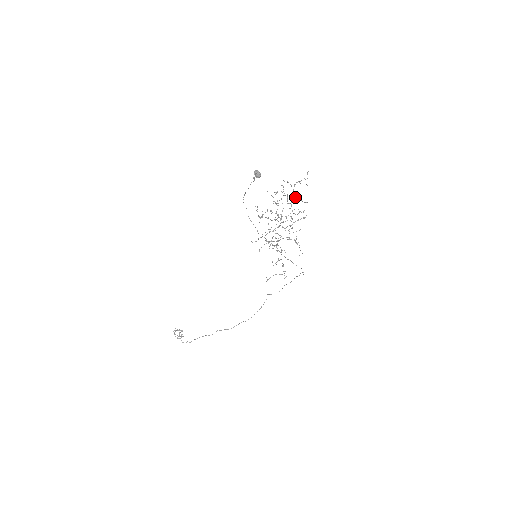
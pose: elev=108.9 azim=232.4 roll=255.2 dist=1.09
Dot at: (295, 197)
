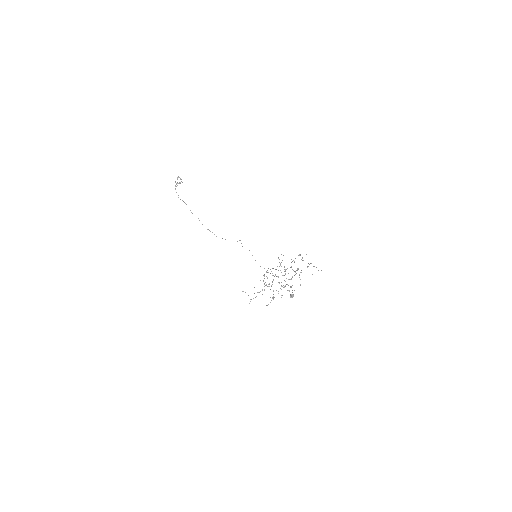
Dot at: occluded
